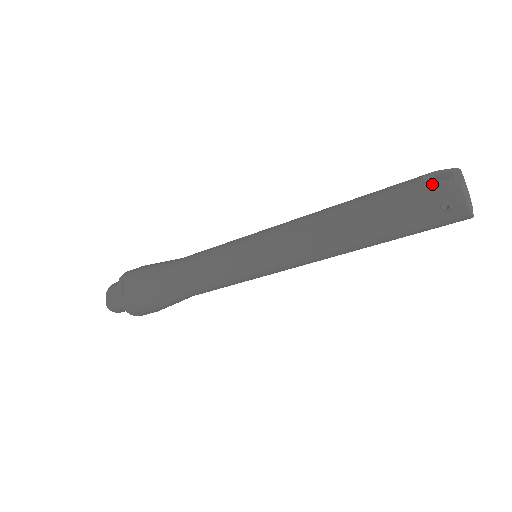
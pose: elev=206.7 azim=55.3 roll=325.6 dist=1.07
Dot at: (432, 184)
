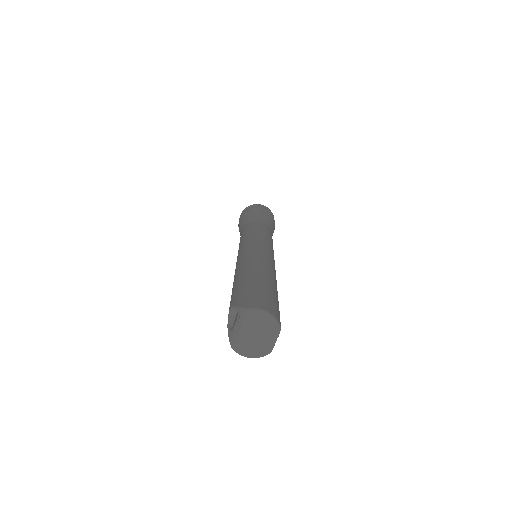
Dot at: (228, 328)
